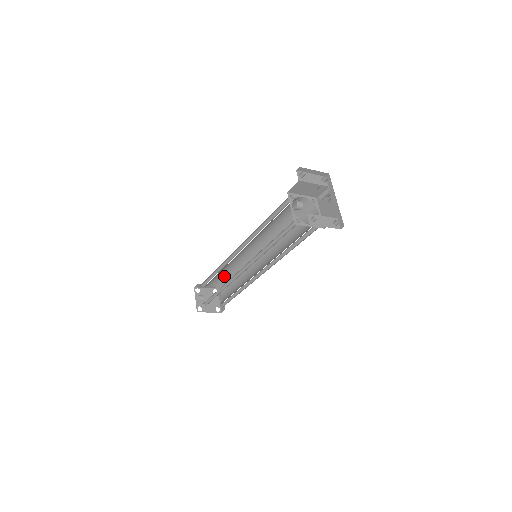
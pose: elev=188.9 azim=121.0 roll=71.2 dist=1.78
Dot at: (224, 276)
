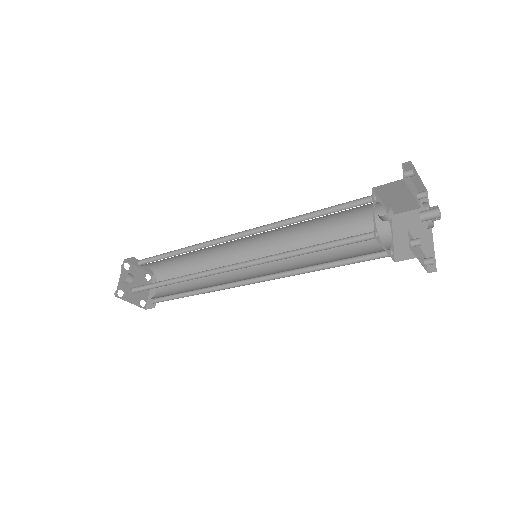
Dot at: (178, 262)
